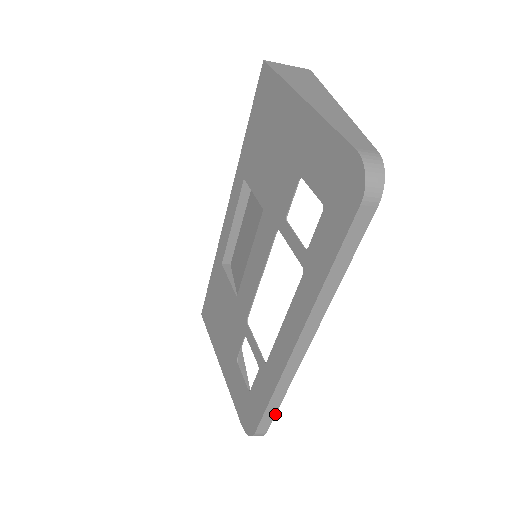
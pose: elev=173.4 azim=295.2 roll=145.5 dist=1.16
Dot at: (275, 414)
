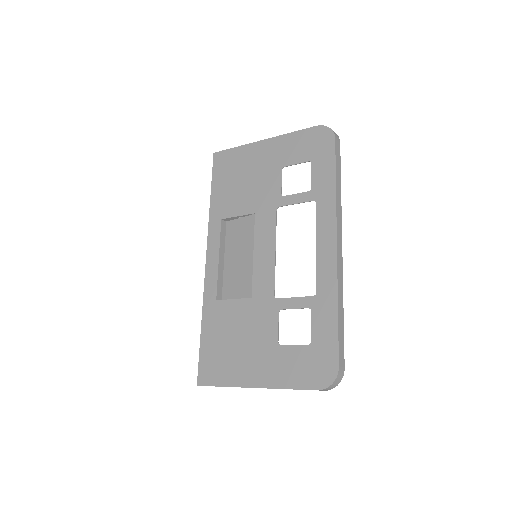
Dot at: (343, 336)
